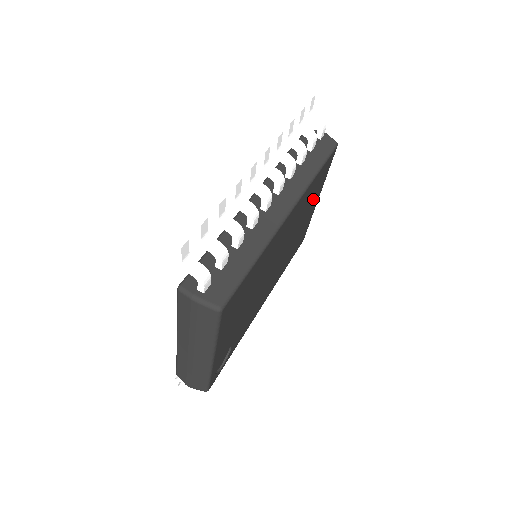
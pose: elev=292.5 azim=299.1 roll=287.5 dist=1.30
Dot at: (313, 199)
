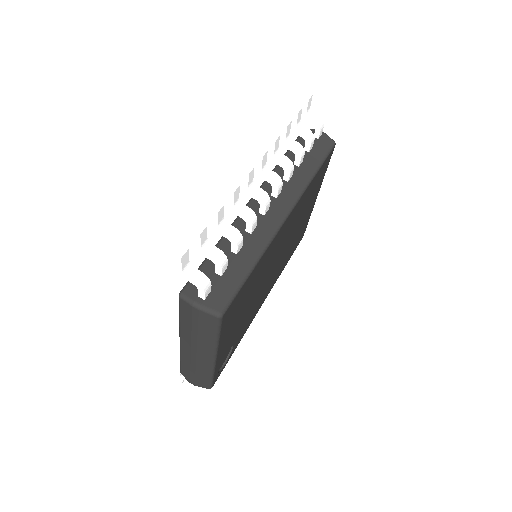
Dot at: (312, 198)
